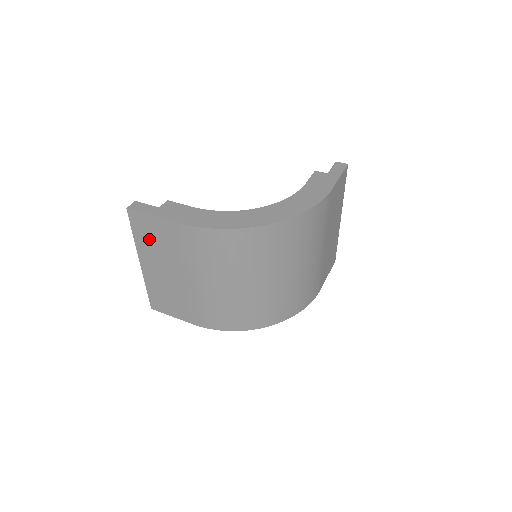
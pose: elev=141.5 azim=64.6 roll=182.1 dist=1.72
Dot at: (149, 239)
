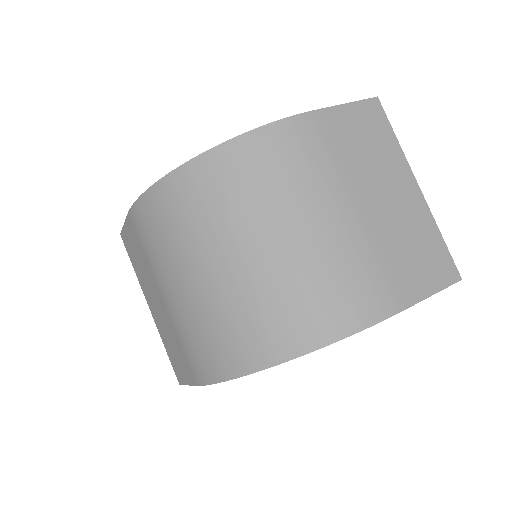
Dot at: (136, 261)
